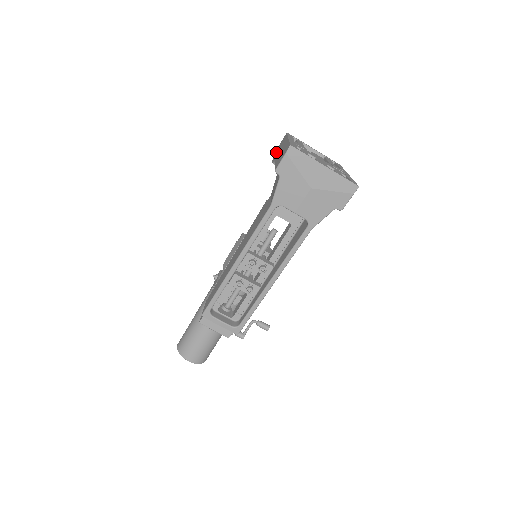
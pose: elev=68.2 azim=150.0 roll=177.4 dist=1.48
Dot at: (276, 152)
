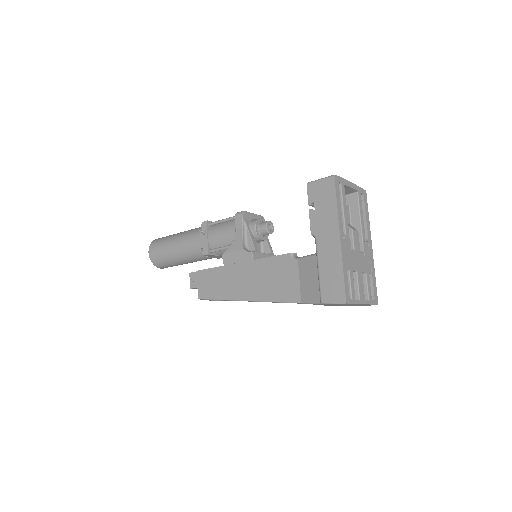
Dot at: (316, 203)
